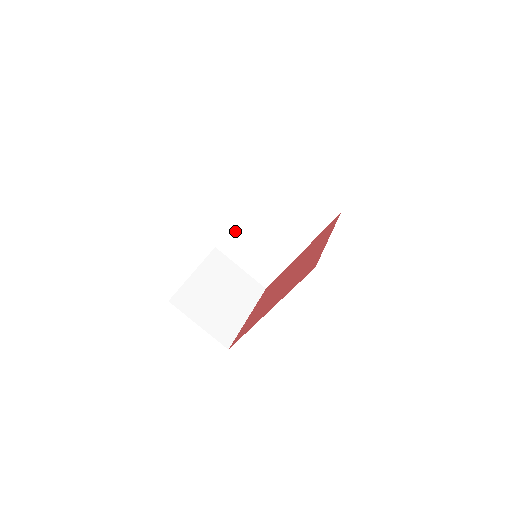
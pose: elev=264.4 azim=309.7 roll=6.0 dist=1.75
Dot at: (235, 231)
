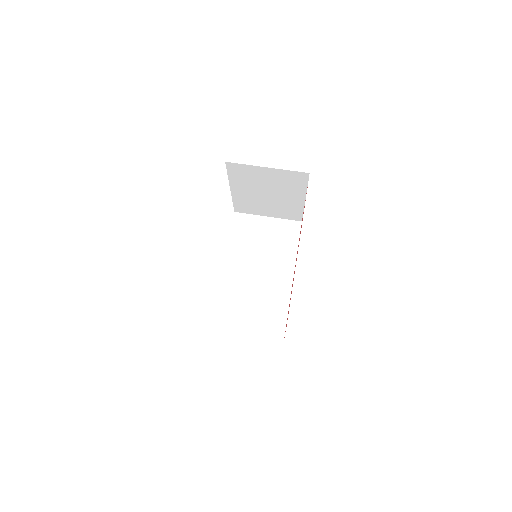
Dot at: (222, 295)
